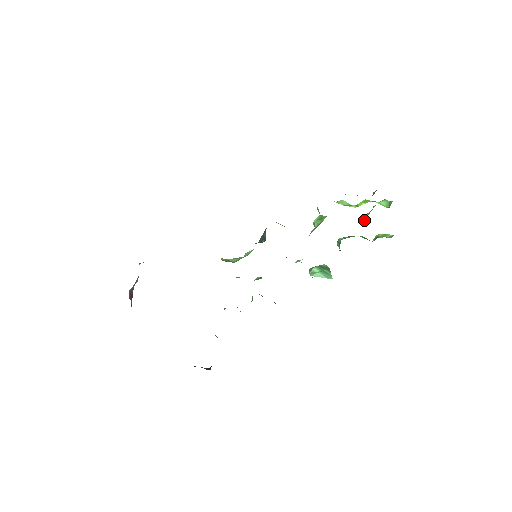
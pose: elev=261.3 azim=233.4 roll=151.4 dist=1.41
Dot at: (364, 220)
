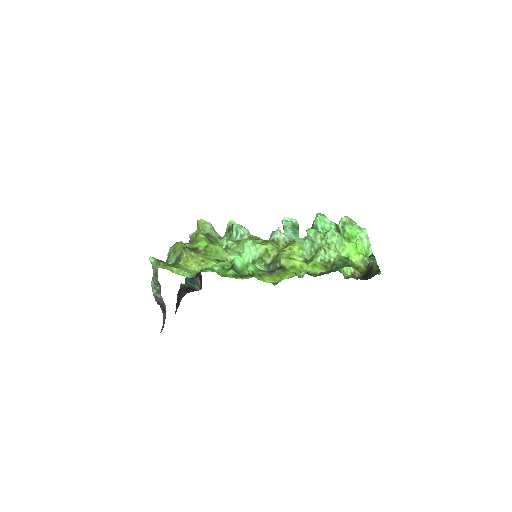
Dot at: (344, 233)
